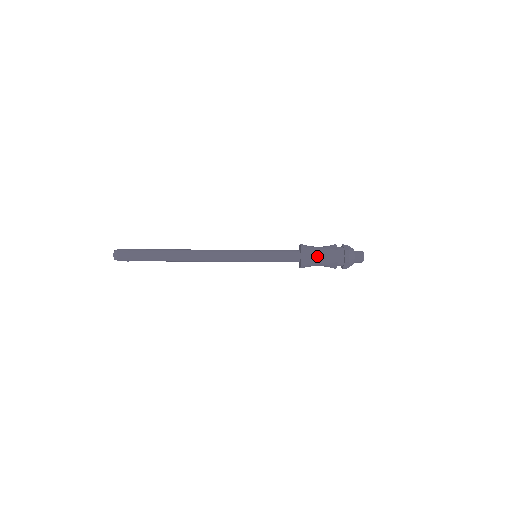
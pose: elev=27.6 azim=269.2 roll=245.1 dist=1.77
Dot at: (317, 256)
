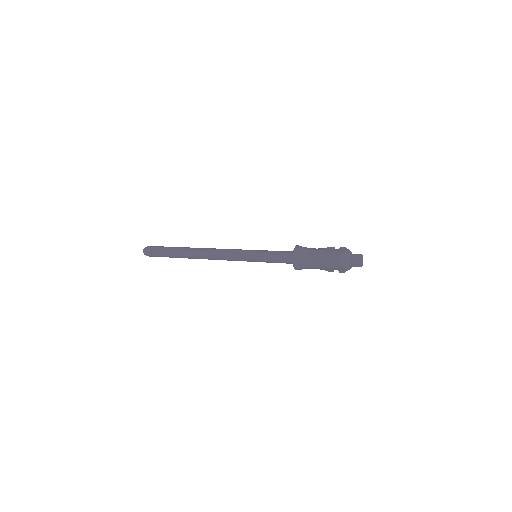
Dot at: (309, 259)
